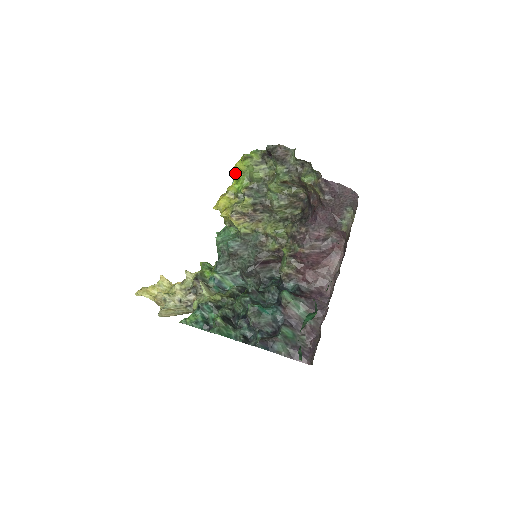
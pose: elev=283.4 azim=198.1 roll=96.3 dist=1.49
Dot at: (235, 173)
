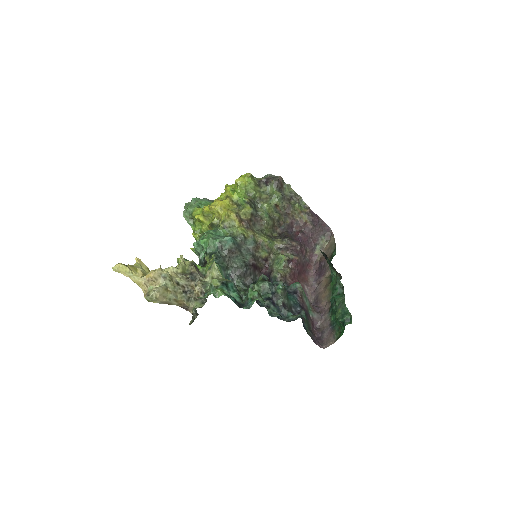
Dot at: (229, 187)
